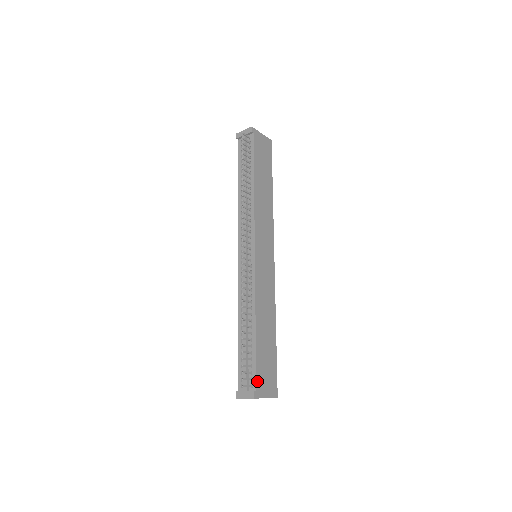
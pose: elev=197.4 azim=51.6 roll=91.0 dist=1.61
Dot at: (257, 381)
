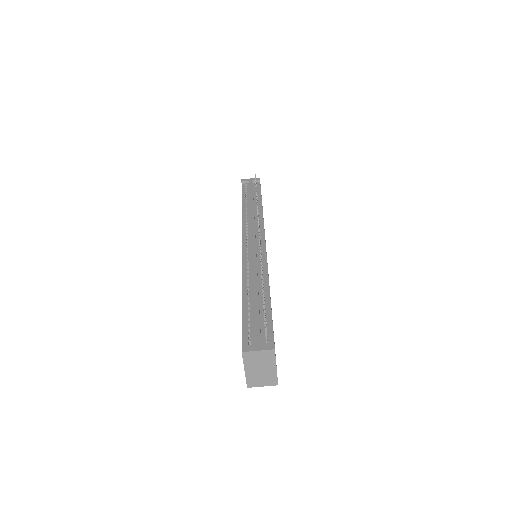
Dot at: occluded
